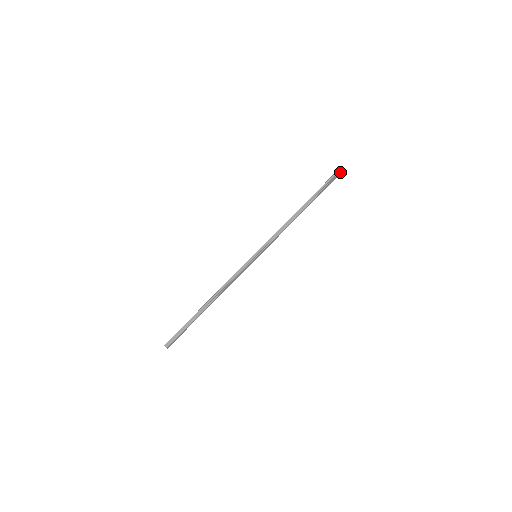
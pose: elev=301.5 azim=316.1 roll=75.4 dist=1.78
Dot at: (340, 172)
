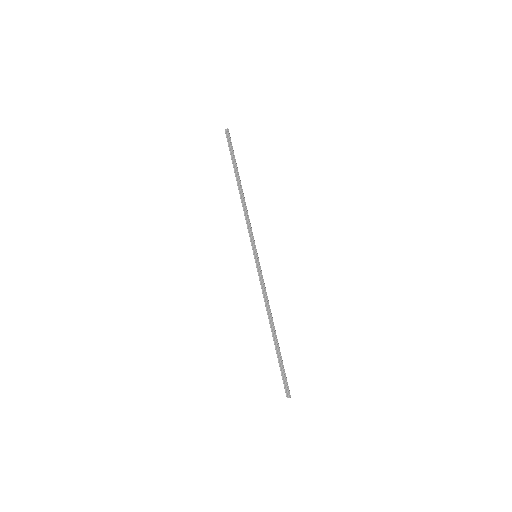
Dot at: (228, 130)
